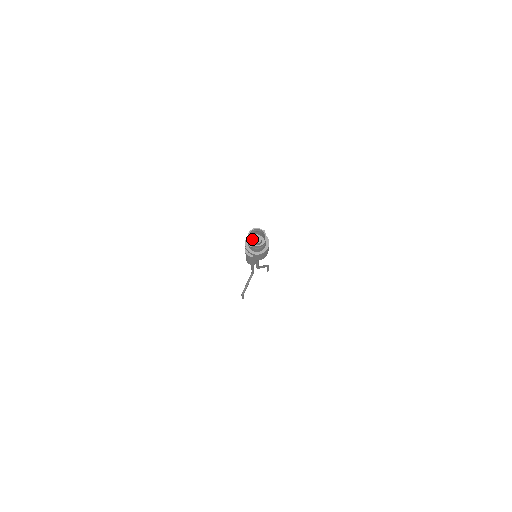
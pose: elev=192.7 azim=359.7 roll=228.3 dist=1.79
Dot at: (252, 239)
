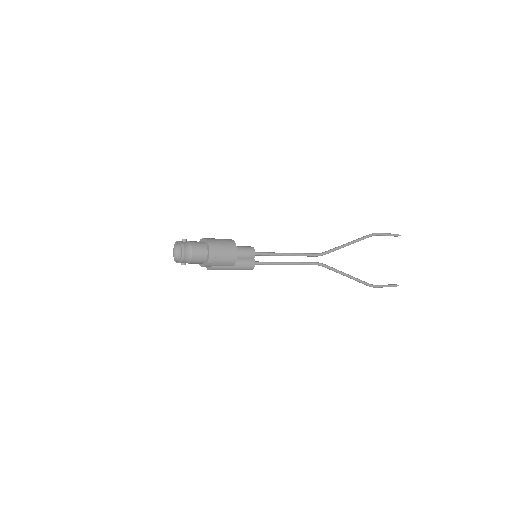
Dot at: occluded
